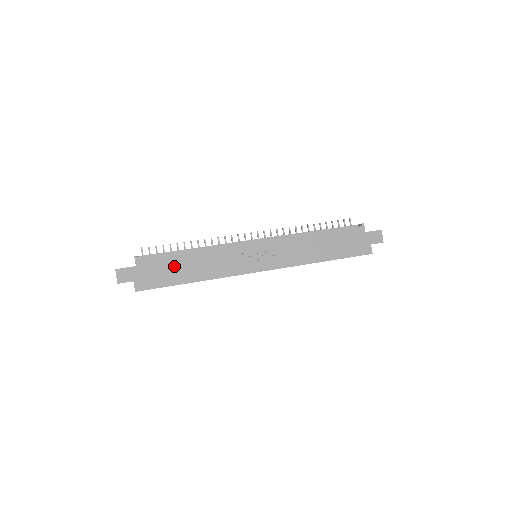
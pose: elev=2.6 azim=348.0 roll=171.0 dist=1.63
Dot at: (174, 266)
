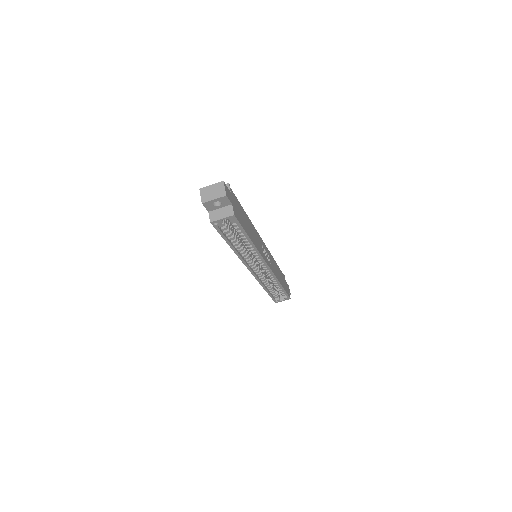
Dot at: (244, 217)
